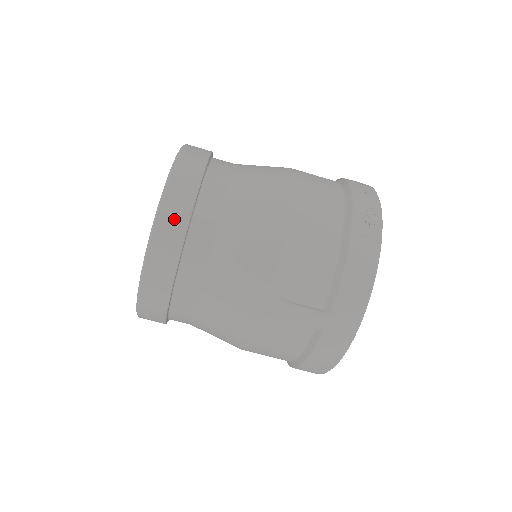
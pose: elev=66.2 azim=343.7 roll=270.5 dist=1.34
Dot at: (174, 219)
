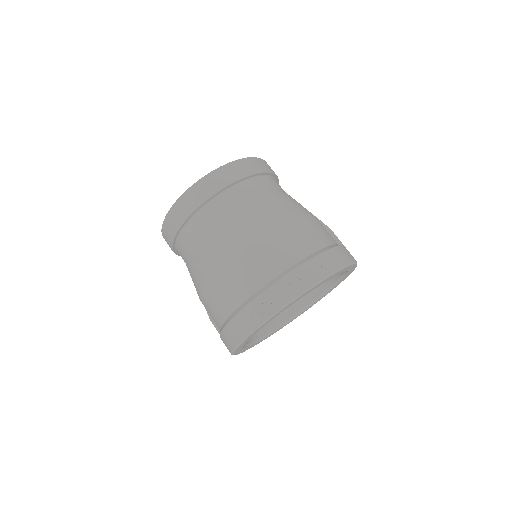
Dot at: (167, 238)
